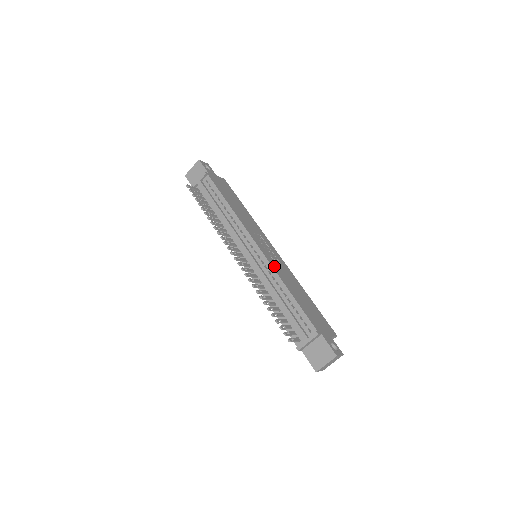
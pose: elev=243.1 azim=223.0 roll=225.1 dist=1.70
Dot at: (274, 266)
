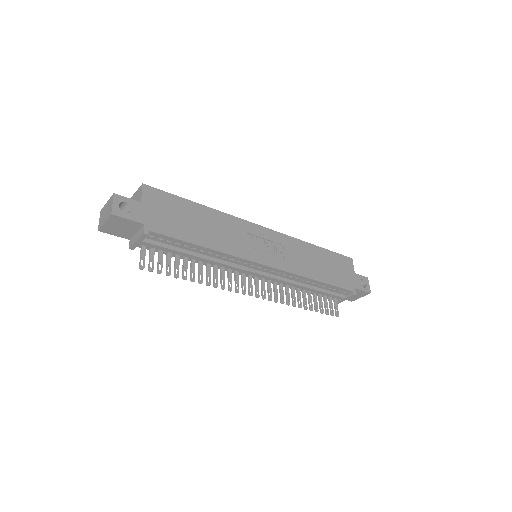
Dot at: (291, 268)
